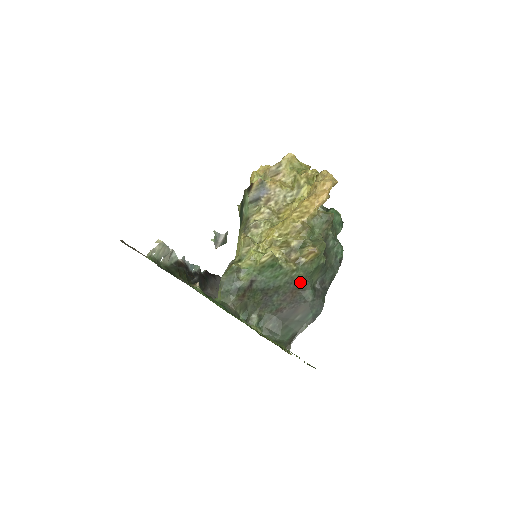
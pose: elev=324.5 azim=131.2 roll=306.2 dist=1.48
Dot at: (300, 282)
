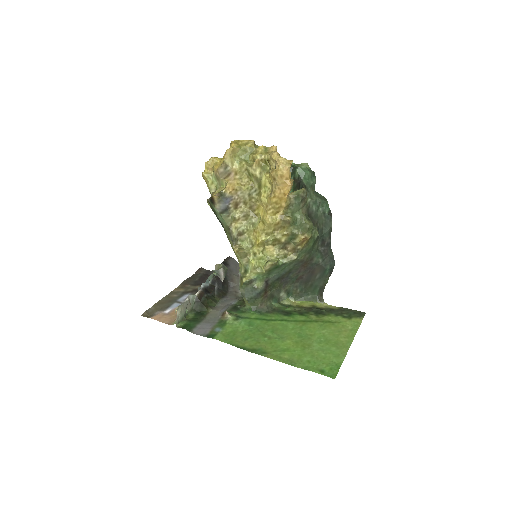
Dot at: (305, 258)
